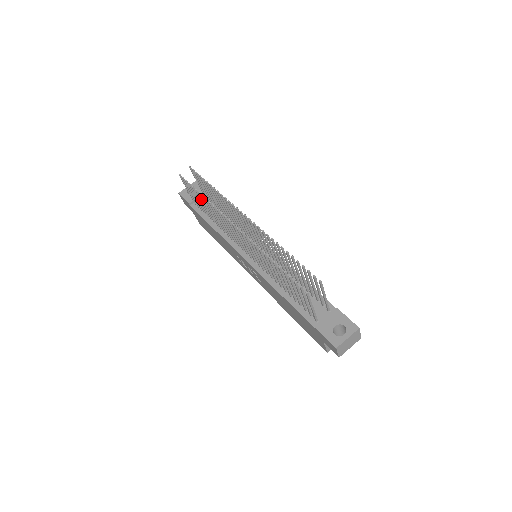
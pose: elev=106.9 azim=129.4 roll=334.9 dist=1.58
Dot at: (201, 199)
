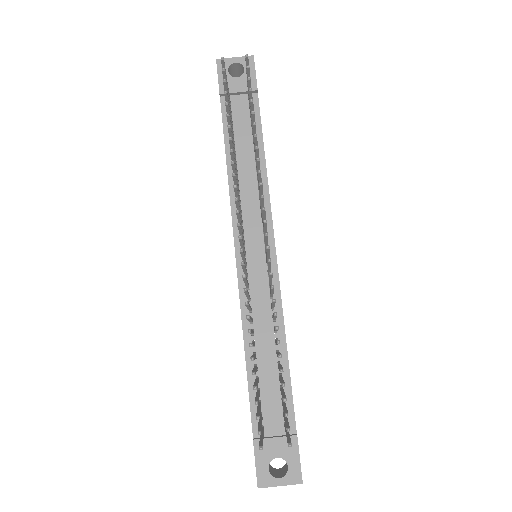
Dot at: occluded
